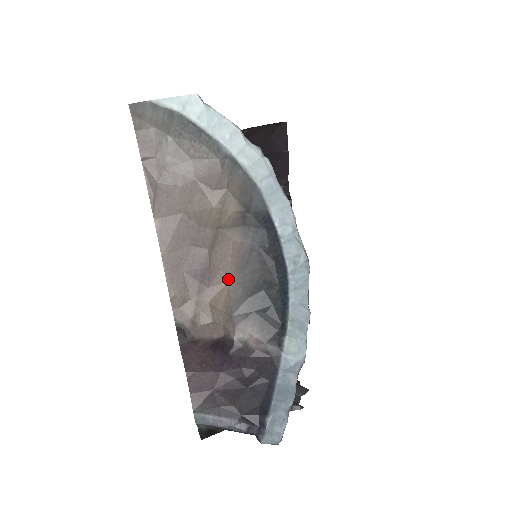
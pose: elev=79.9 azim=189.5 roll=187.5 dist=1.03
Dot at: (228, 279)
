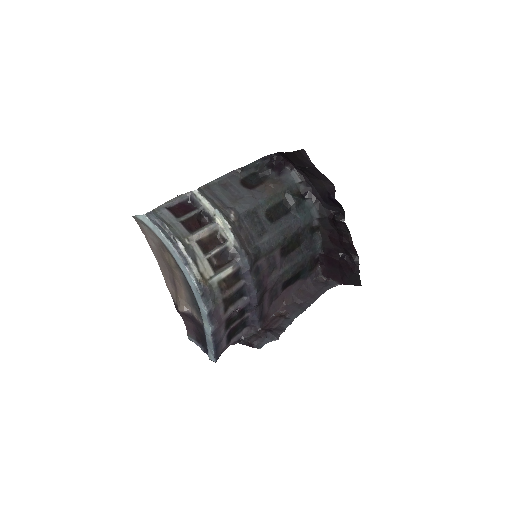
Dot at: (182, 288)
